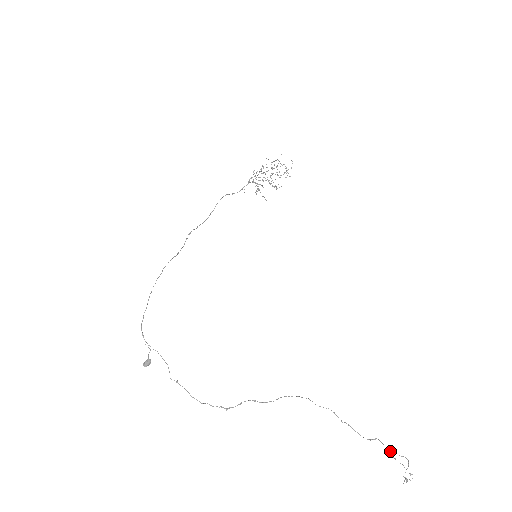
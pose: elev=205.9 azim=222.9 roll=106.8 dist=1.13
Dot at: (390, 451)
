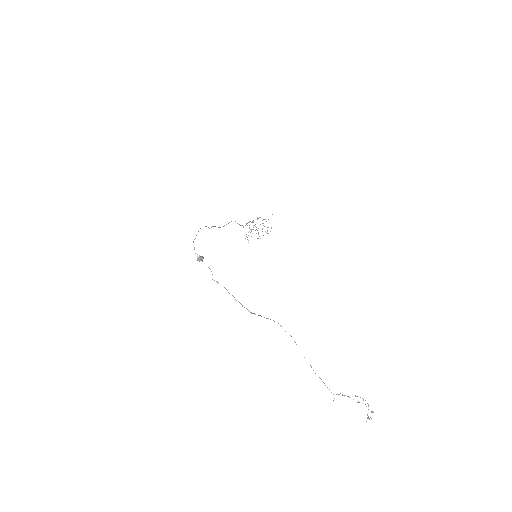
Dot at: (355, 395)
